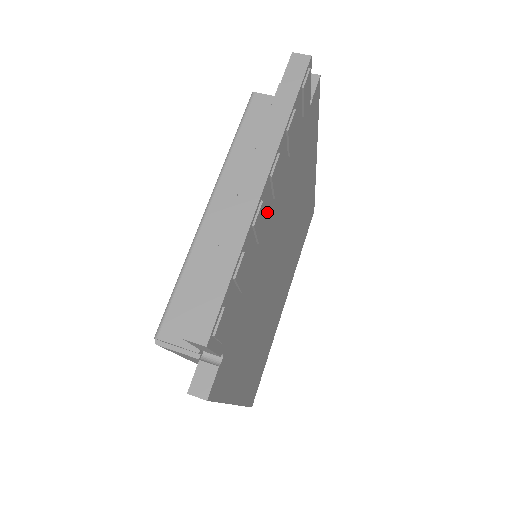
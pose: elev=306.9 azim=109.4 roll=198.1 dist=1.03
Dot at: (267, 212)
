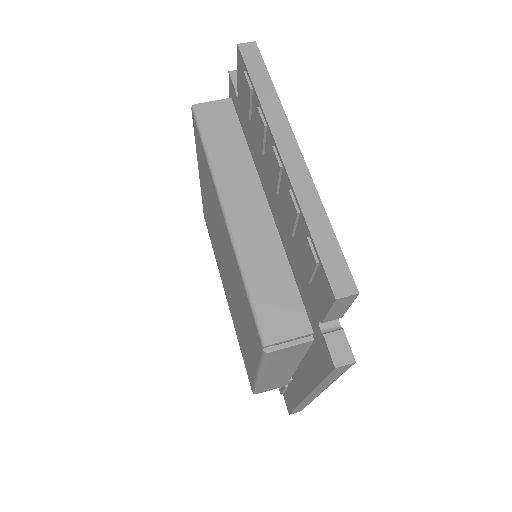
Dot at: occluded
